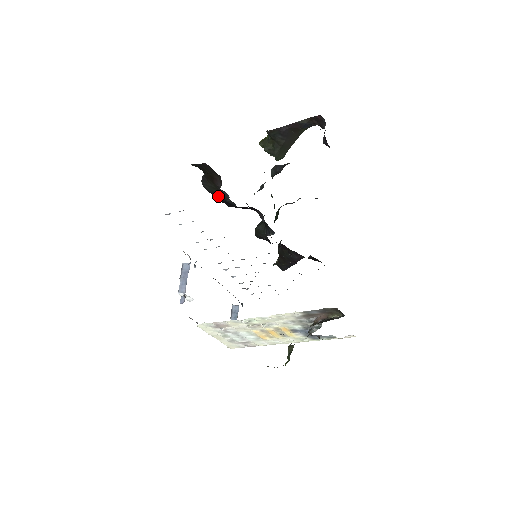
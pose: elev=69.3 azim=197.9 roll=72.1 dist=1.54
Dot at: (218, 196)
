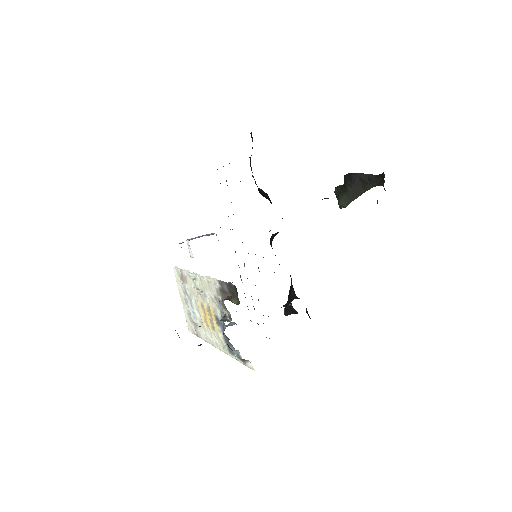
Dot at: occluded
